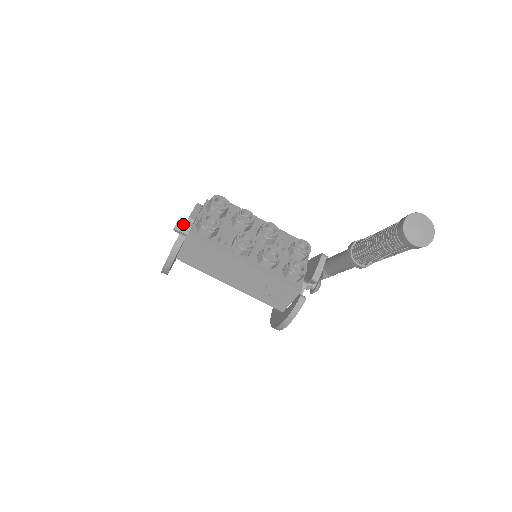
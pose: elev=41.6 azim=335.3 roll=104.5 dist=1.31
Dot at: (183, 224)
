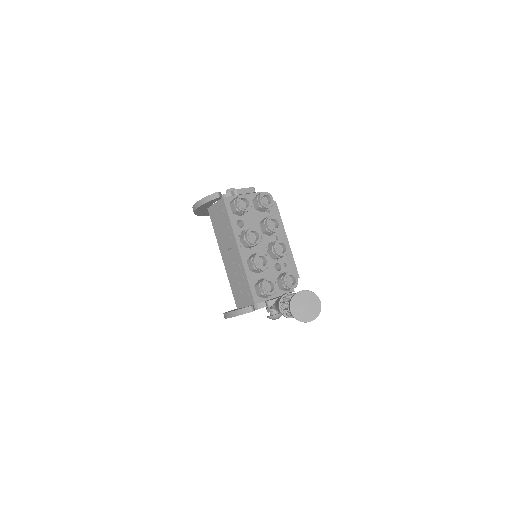
Dot at: occluded
